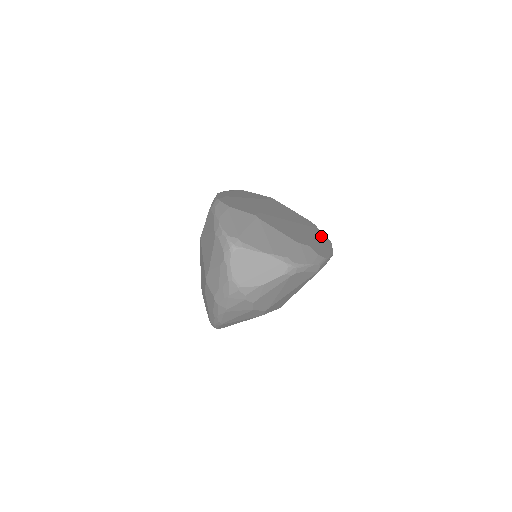
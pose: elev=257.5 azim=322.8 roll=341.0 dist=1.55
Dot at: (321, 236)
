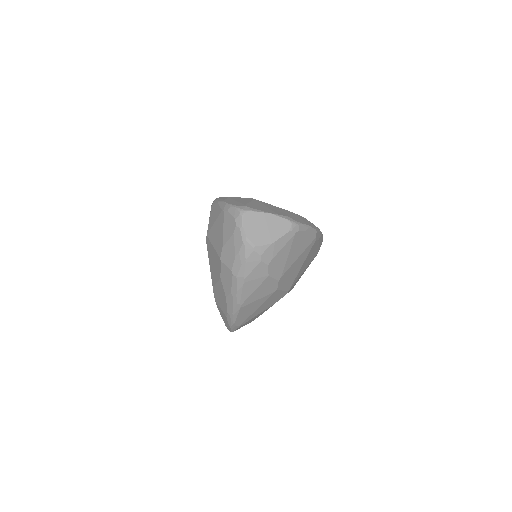
Dot at: occluded
